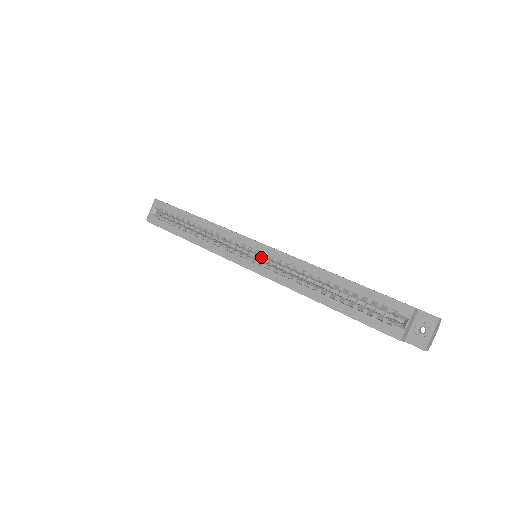
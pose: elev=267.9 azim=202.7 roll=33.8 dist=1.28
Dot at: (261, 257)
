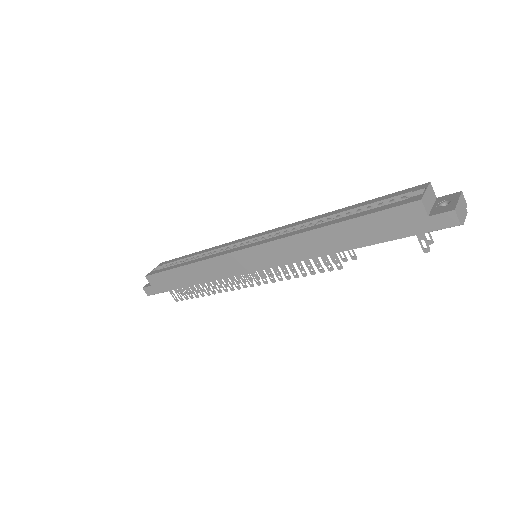
Dot at: occluded
